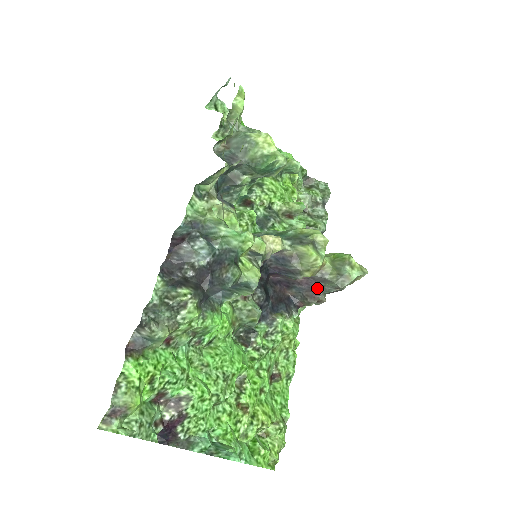
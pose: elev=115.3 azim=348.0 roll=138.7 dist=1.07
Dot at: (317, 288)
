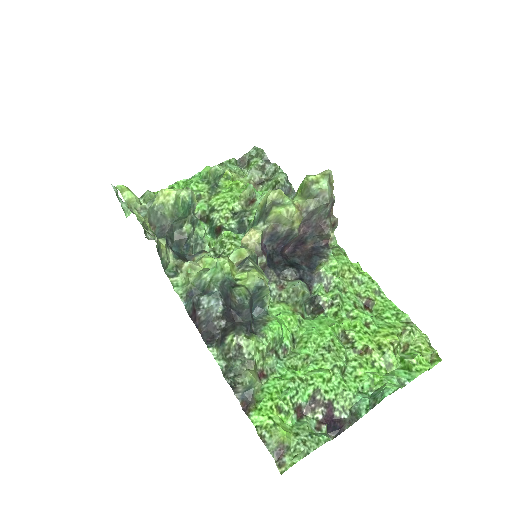
Dot at: (317, 221)
